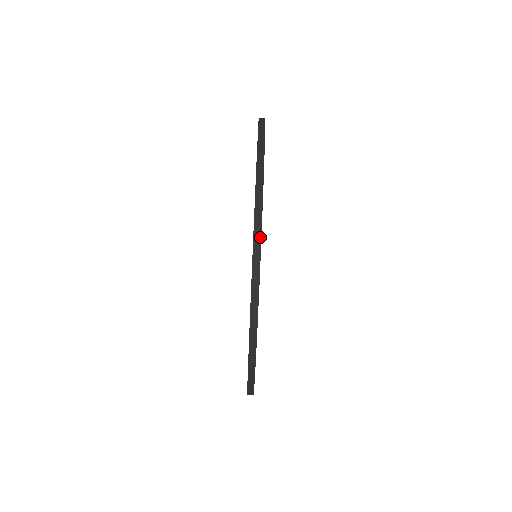
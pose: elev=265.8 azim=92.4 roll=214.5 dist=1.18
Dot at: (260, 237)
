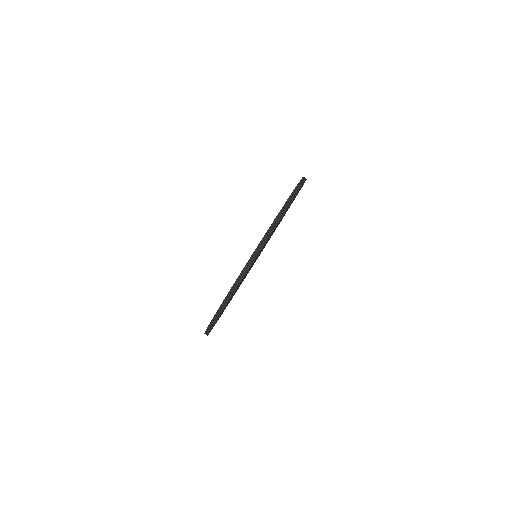
Dot at: occluded
